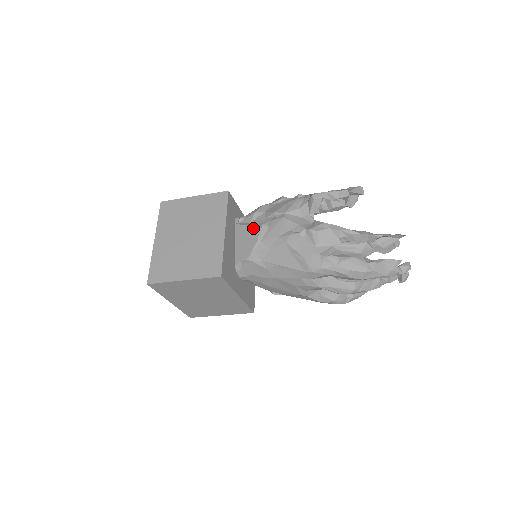
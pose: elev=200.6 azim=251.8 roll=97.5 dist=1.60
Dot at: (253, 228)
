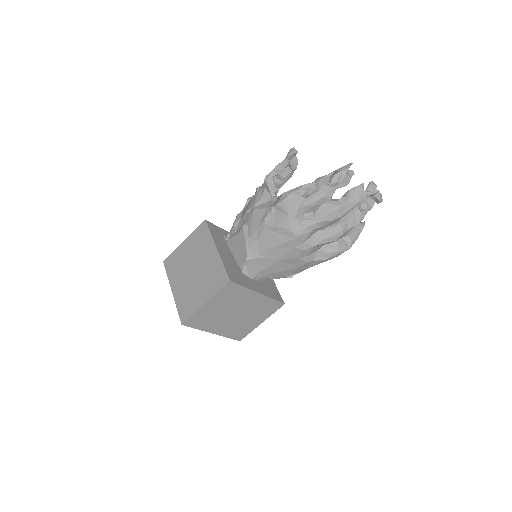
Dot at: (238, 234)
